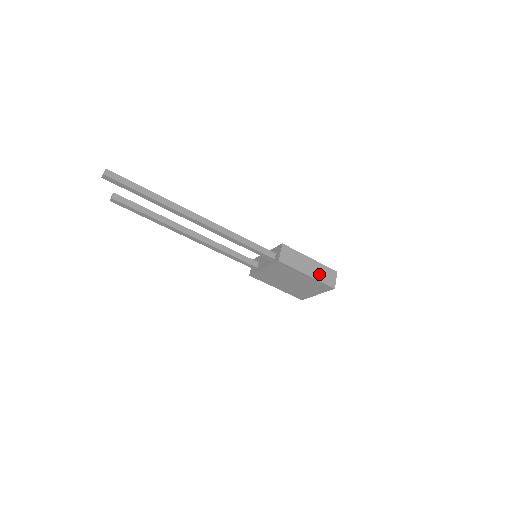
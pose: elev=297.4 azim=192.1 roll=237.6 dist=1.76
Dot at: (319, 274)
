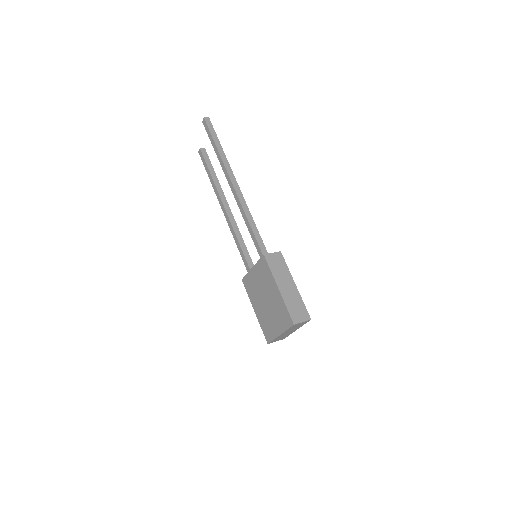
Dot at: (291, 300)
